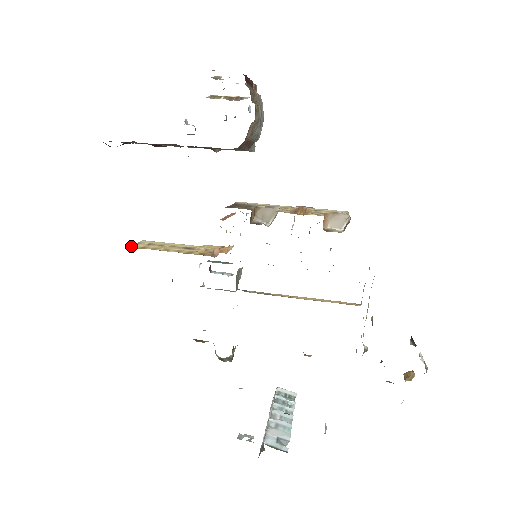
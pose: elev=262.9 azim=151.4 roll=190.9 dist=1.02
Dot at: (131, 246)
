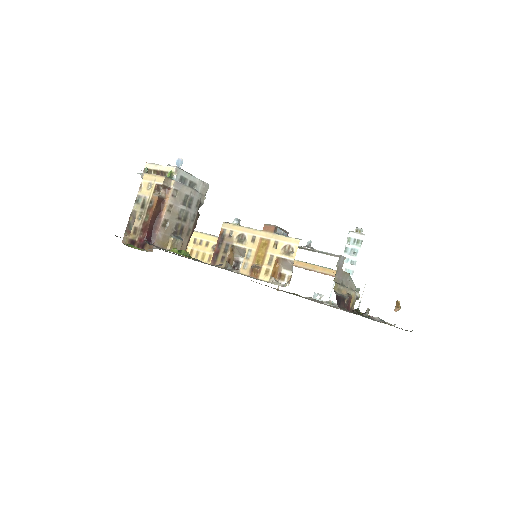
Dot at: occluded
